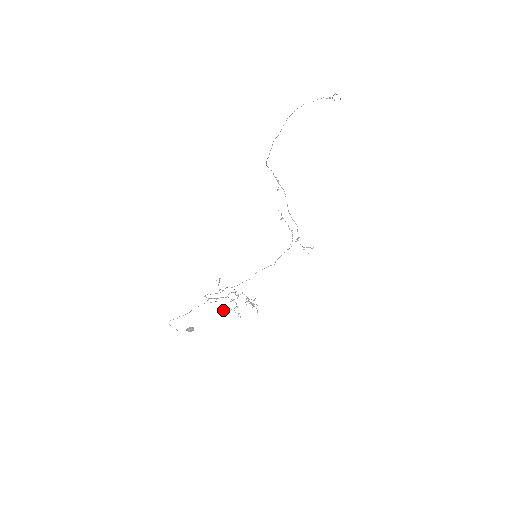
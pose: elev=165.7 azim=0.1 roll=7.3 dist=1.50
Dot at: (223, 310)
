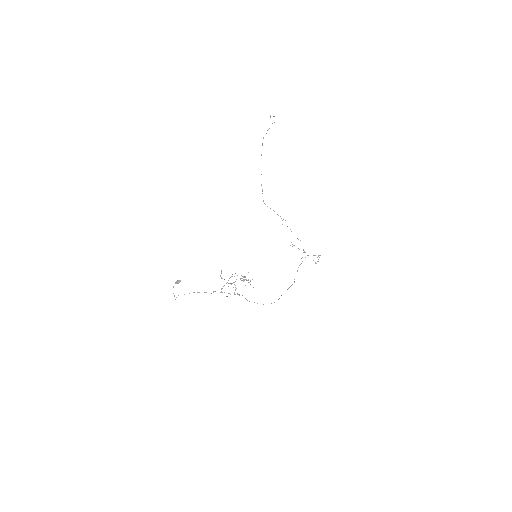
Dot at: (227, 296)
